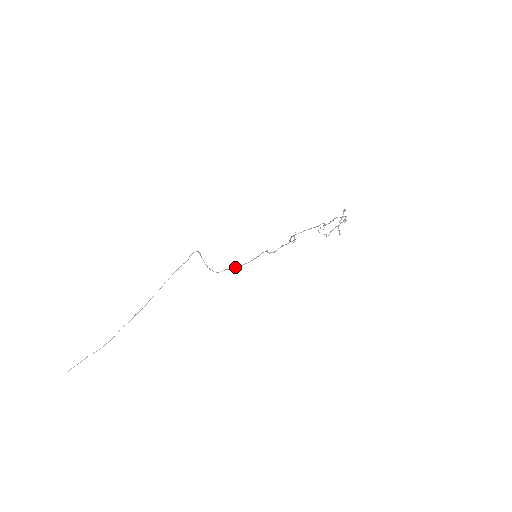
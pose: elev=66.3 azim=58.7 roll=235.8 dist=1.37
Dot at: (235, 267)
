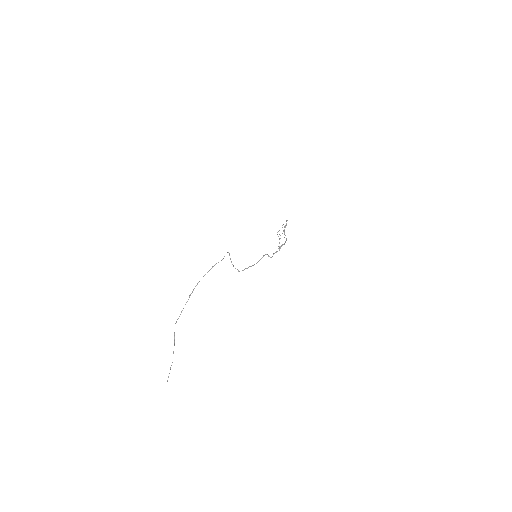
Dot at: occluded
